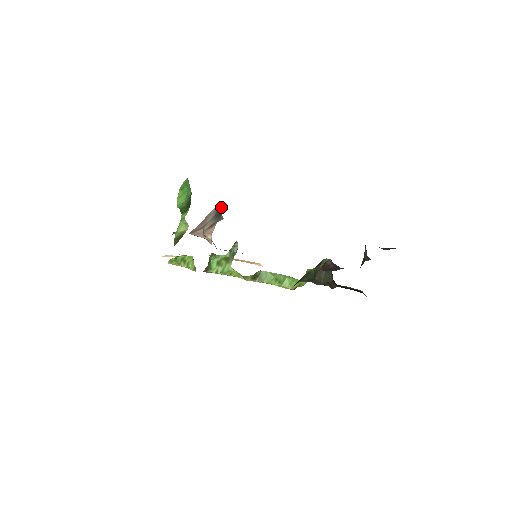
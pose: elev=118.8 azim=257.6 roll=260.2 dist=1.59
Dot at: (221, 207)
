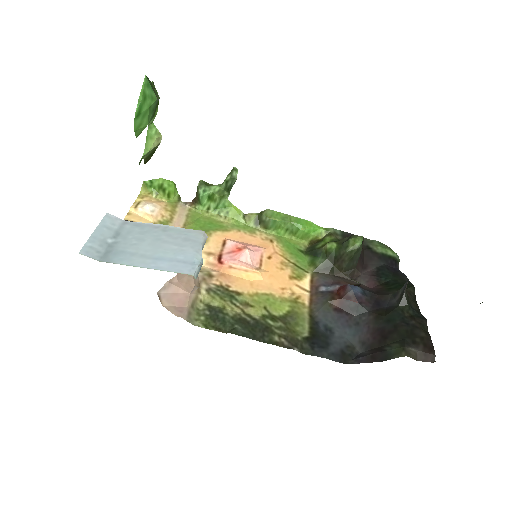
Dot at: (198, 268)
